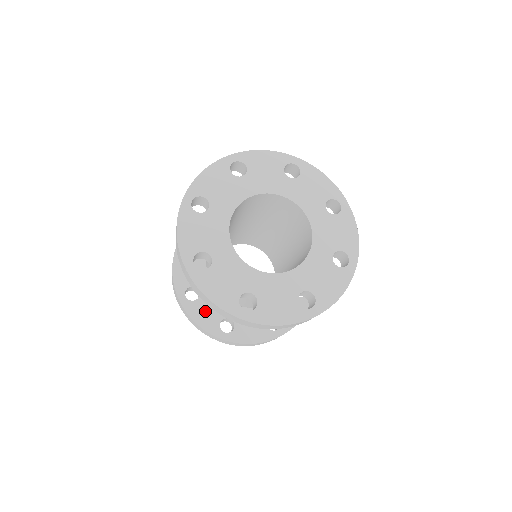
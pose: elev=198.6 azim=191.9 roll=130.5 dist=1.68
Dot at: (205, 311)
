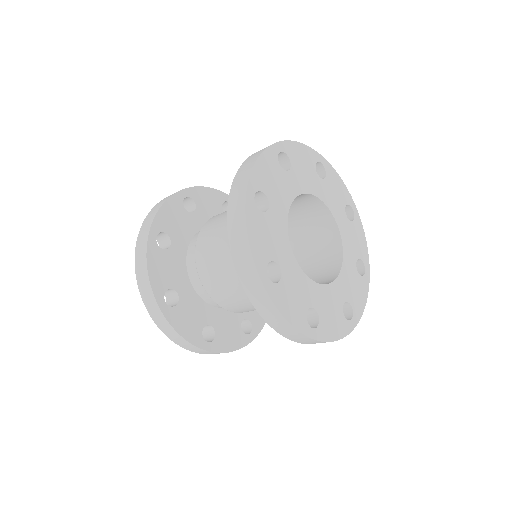
Dot at: (186, 318)
